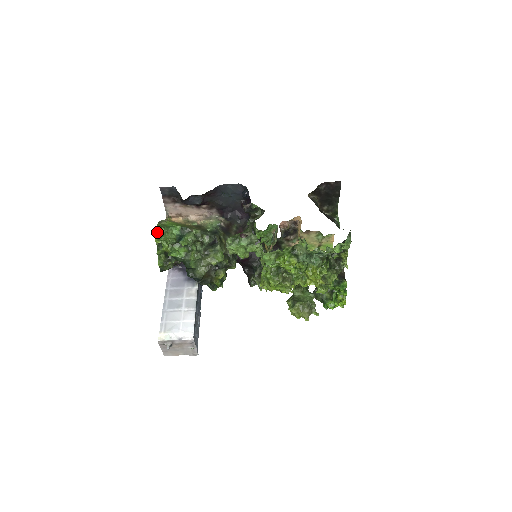
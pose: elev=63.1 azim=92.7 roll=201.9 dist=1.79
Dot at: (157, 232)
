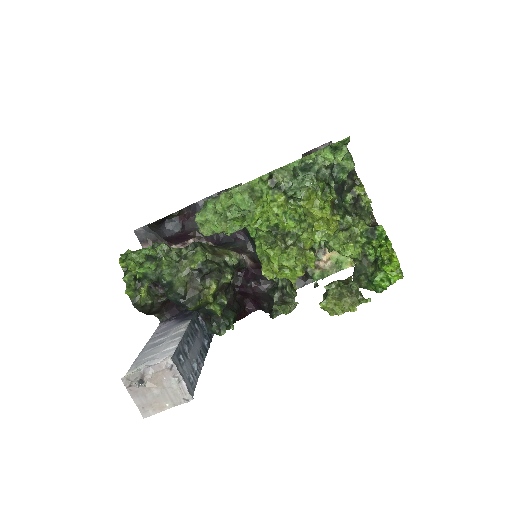
Dot at: (122, 256)
